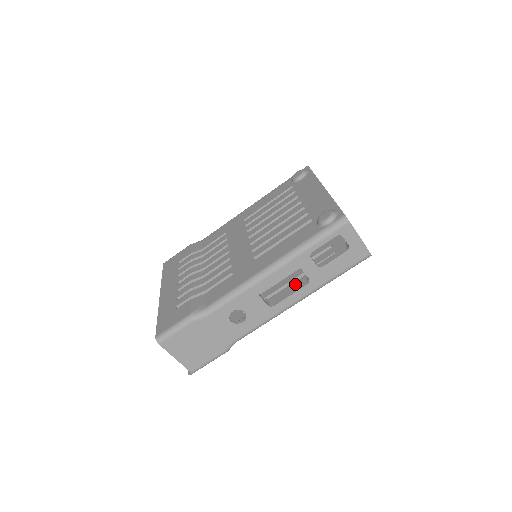
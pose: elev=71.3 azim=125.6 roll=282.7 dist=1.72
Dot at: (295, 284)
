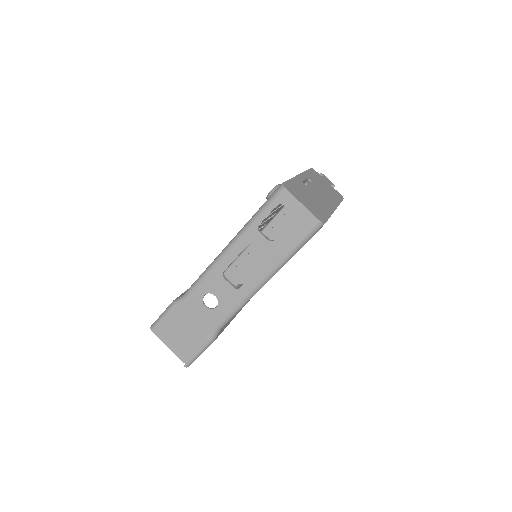
Dot at: occluded
